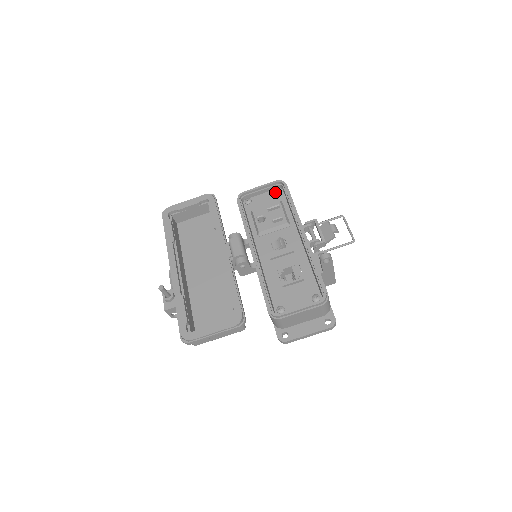
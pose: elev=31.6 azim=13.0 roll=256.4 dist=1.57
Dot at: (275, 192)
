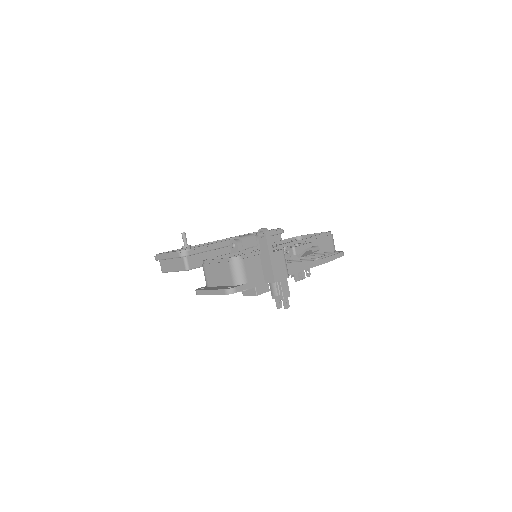
Dot at: occluded
